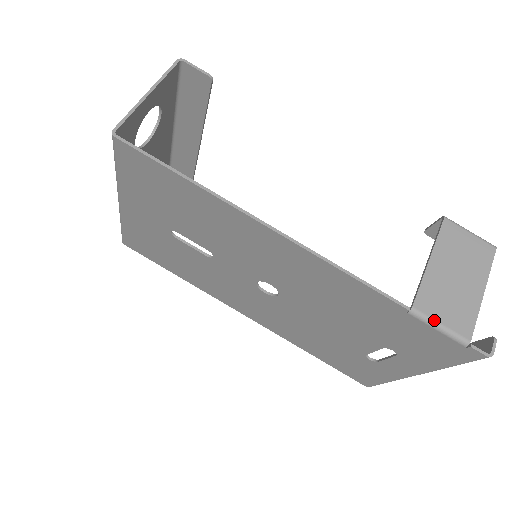
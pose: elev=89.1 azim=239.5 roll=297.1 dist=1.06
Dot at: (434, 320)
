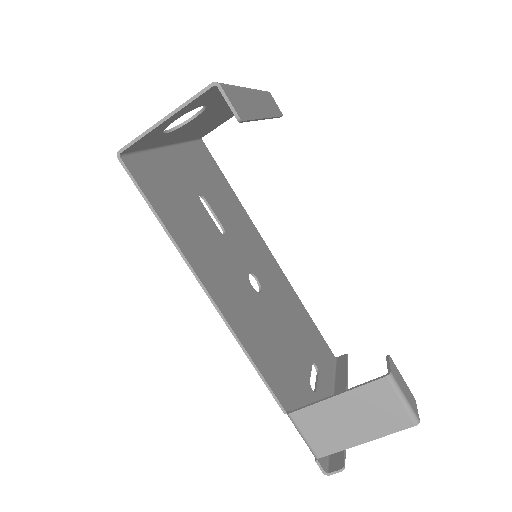
Dot at: (300, 431)
